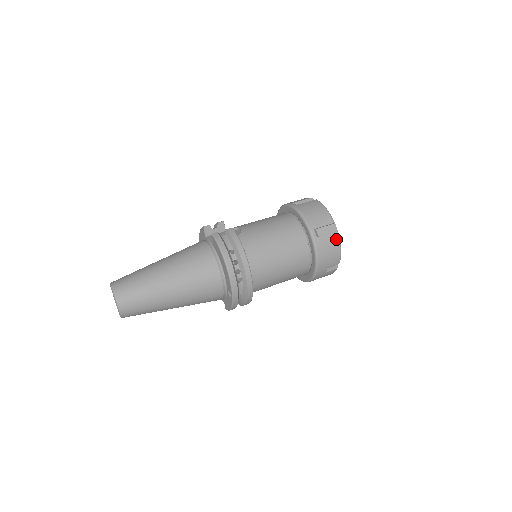
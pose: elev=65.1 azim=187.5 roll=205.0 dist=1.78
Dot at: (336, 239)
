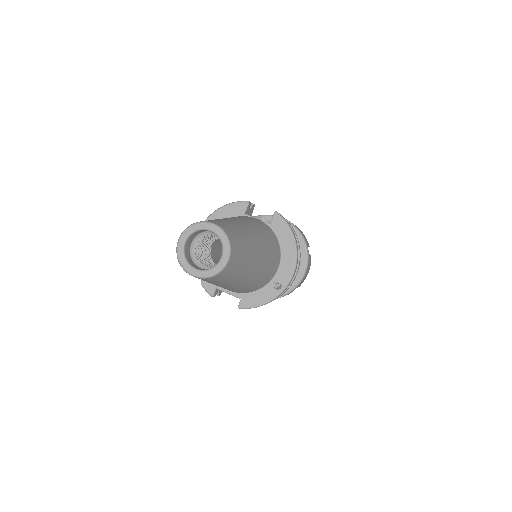
Dot at: occluded
